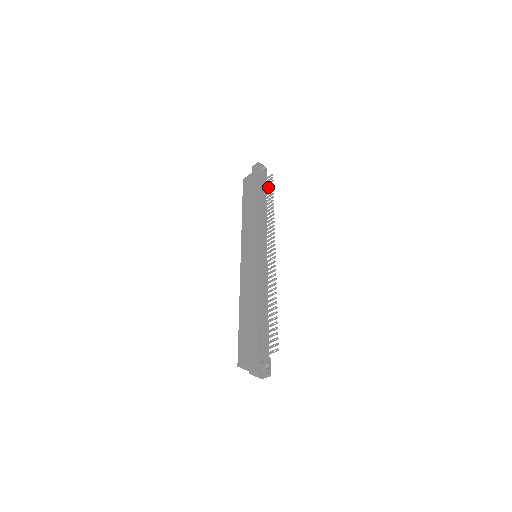
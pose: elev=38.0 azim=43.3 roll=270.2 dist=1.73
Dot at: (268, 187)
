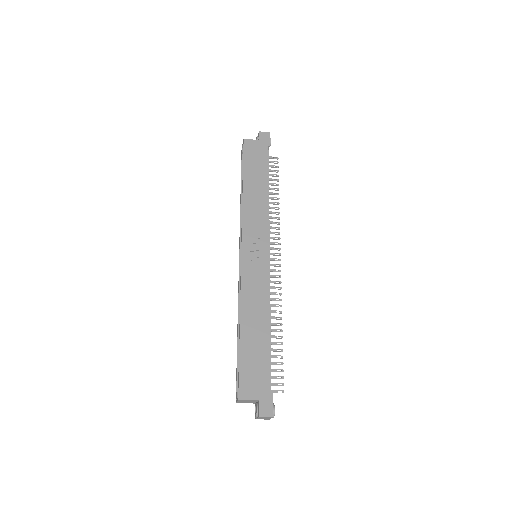
Dot at: (271, 171)
